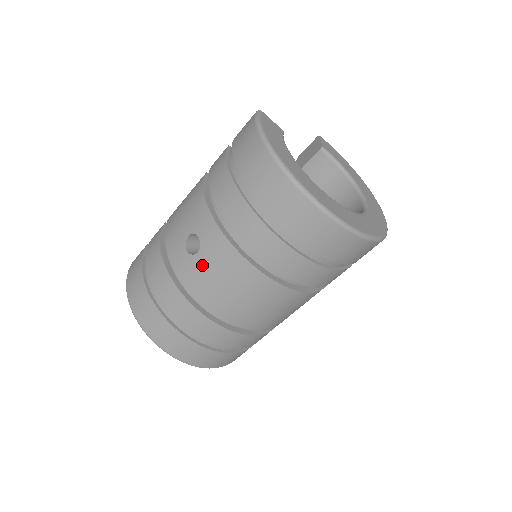
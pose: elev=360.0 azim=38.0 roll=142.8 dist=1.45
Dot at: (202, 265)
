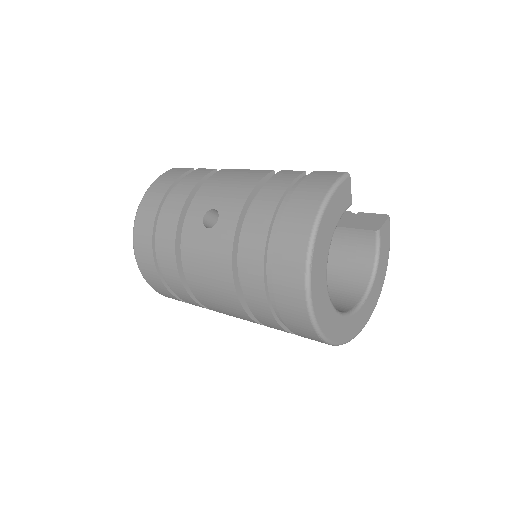
Dot at: (203, 239)
